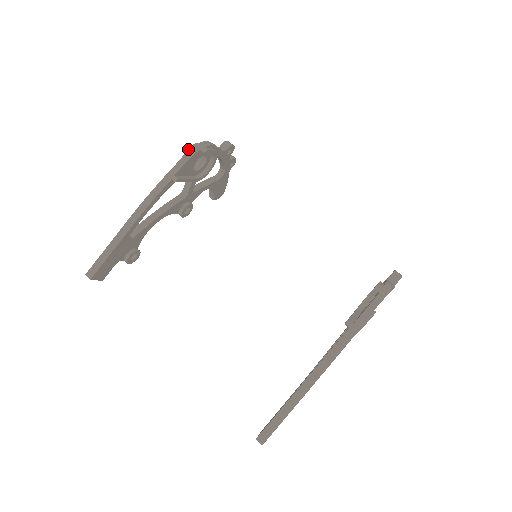
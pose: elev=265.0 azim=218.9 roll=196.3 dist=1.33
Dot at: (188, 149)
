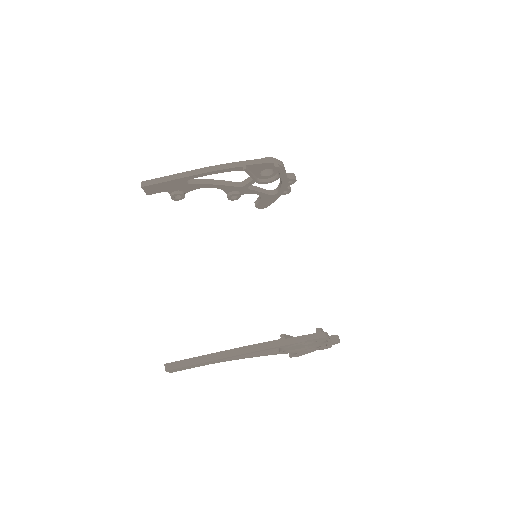
Dot at: (267, 157)
